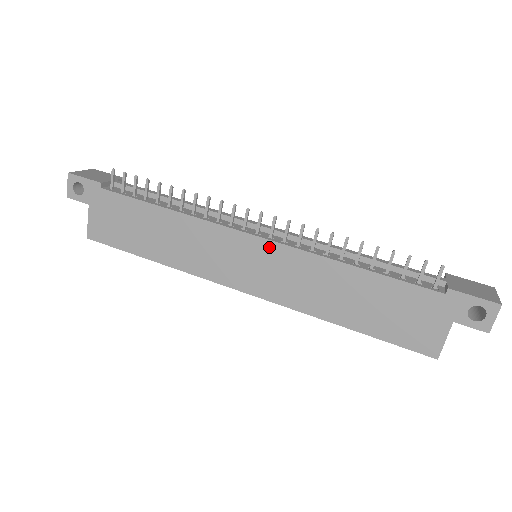
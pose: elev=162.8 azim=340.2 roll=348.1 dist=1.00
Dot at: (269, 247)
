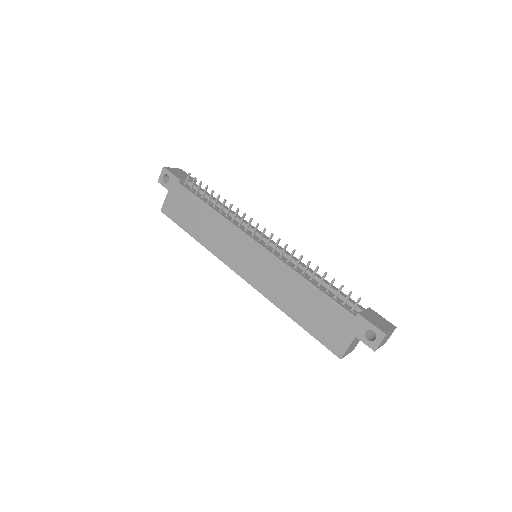
Dot at: (262, 252)
